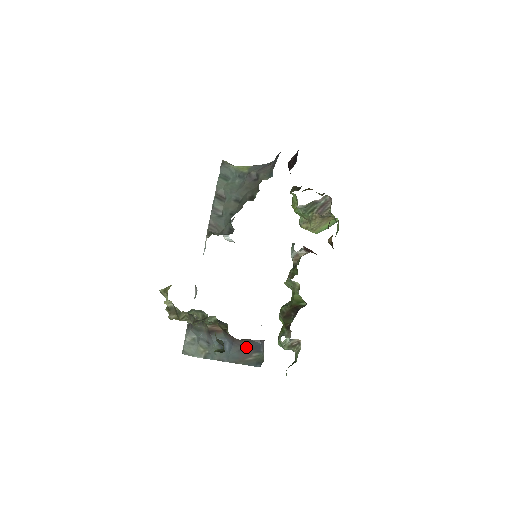
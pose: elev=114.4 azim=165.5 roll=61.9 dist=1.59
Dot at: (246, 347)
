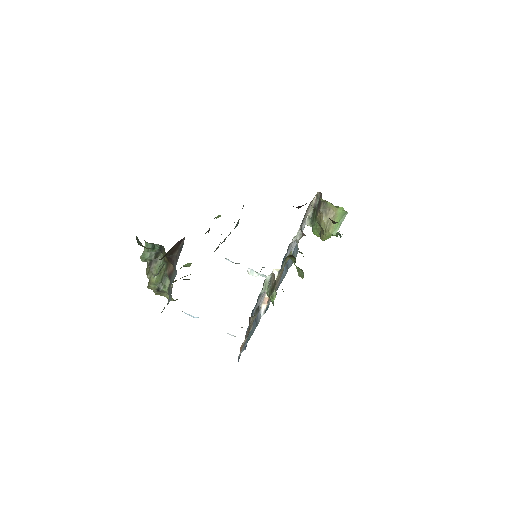
Dot at: occluded
